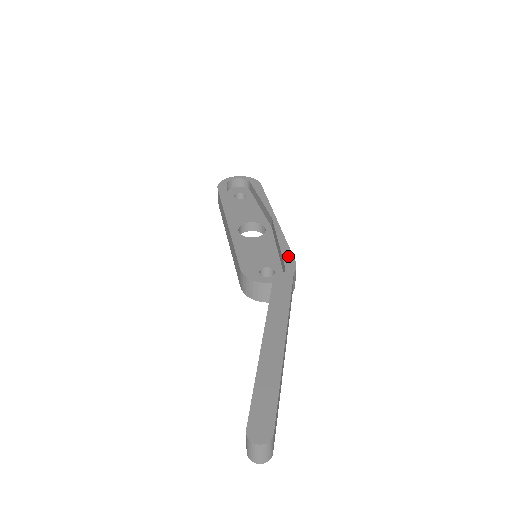
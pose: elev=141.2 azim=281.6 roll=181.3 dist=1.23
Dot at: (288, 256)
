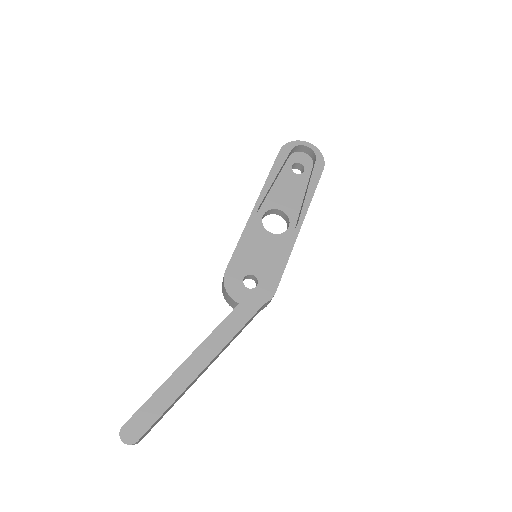
Dot at: (275, 281)
